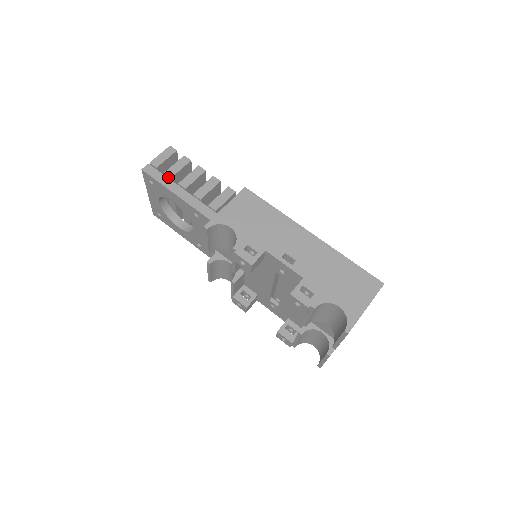
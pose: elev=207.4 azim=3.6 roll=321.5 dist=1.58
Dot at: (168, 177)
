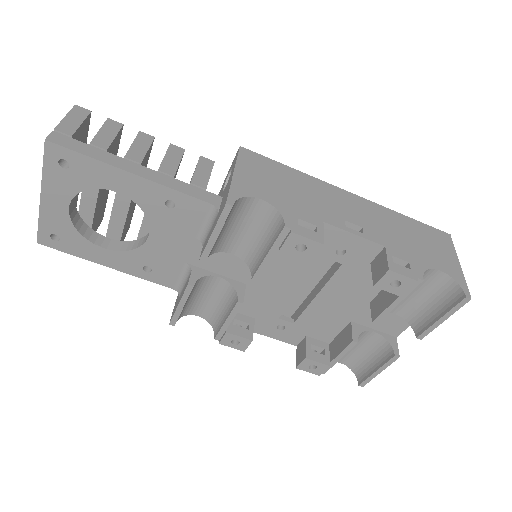
Dot at: (100, 149)
